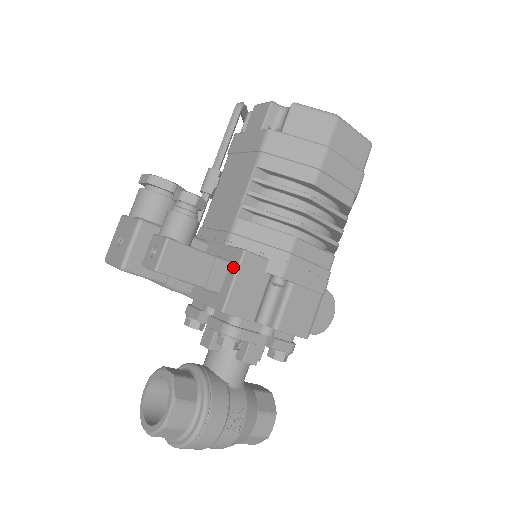
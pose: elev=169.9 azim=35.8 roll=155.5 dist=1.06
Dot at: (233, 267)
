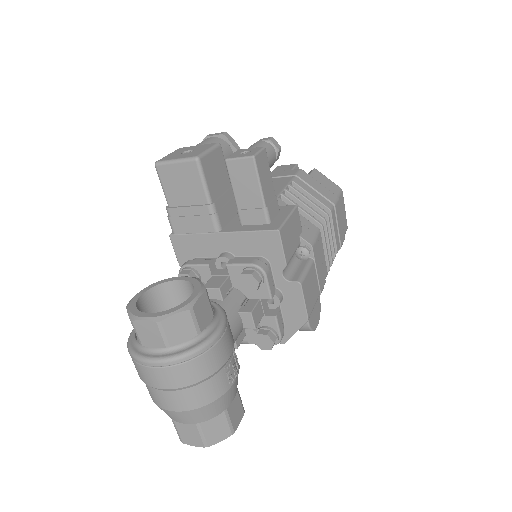
Dot at: (285, 211)
